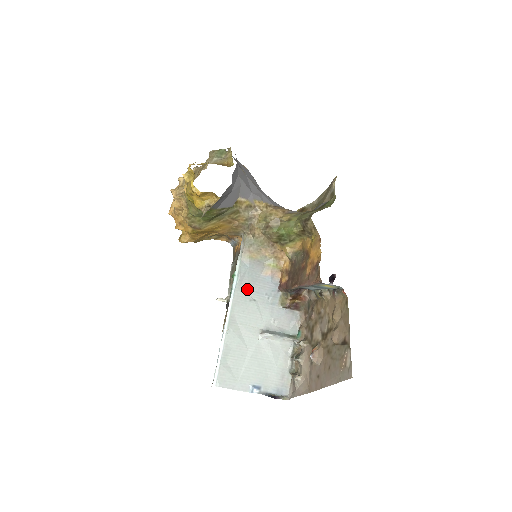
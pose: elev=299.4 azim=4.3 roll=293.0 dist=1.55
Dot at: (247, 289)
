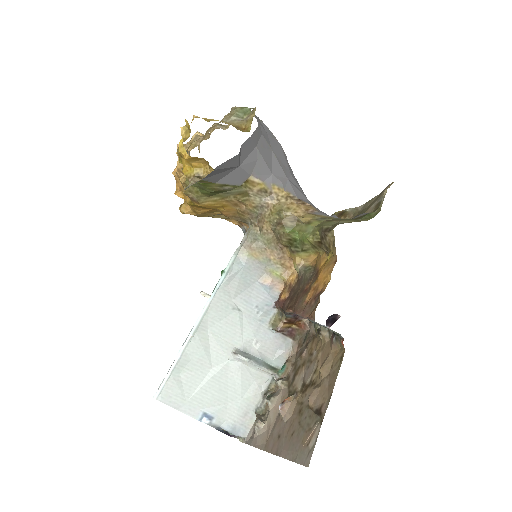
Dot at: (234, 293)
